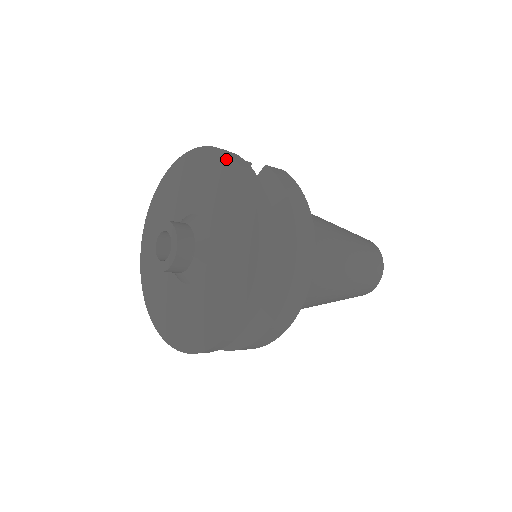
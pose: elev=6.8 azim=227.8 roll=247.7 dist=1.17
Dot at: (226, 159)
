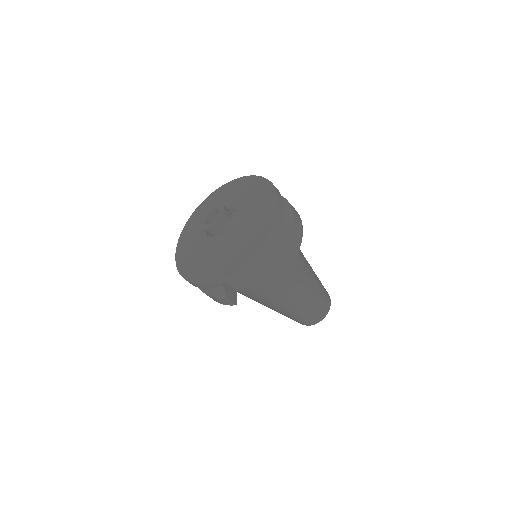
Dot at: (236, 181)
